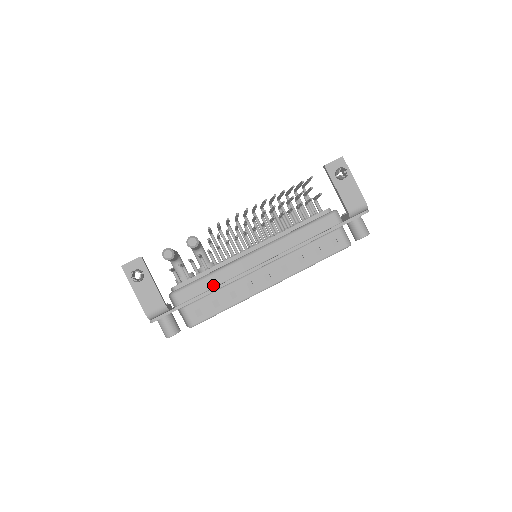
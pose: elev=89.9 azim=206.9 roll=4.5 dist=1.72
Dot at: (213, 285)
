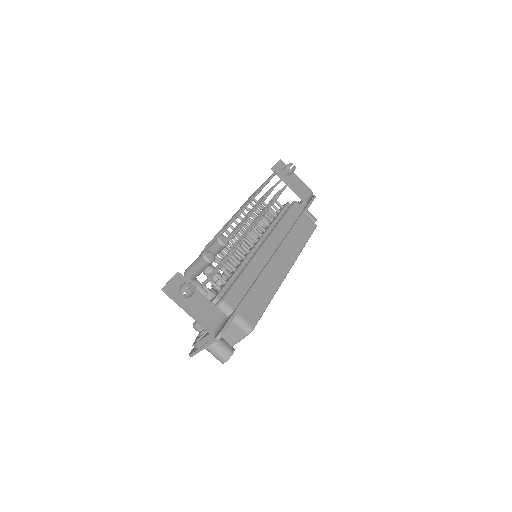
Dot at: (250, 282)
